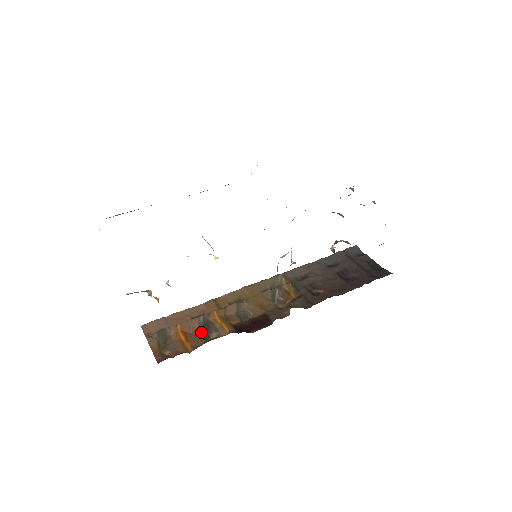
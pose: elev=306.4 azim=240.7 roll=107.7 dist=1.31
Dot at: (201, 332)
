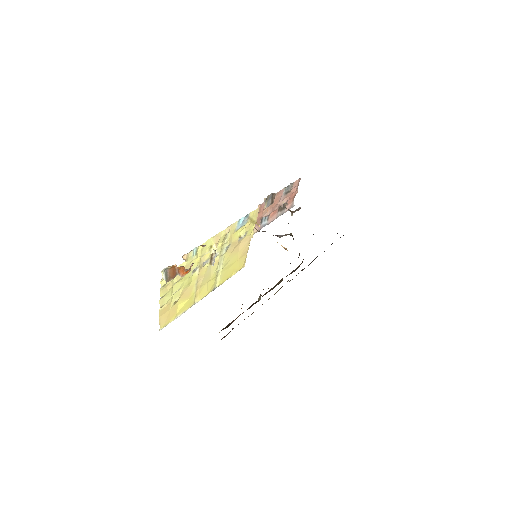
Dot at: occluded
